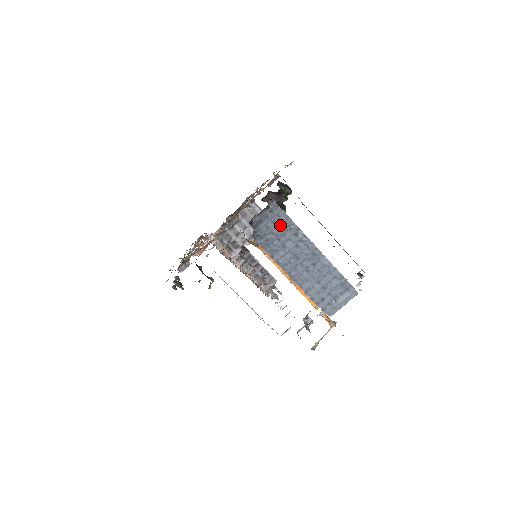
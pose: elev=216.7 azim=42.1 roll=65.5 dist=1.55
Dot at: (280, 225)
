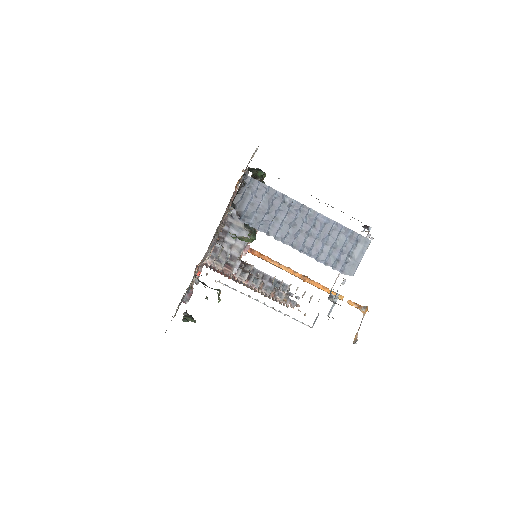
Dot at: (263, 198)
